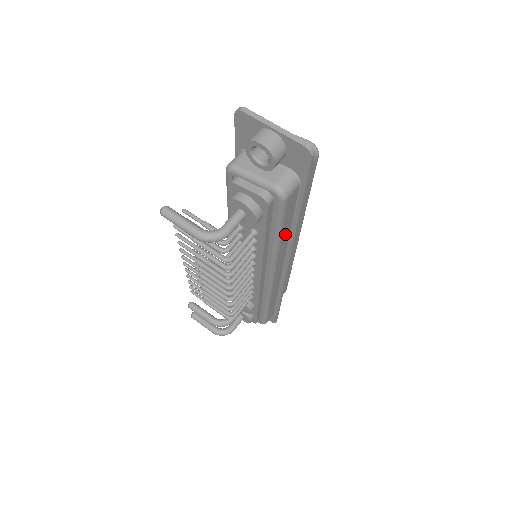
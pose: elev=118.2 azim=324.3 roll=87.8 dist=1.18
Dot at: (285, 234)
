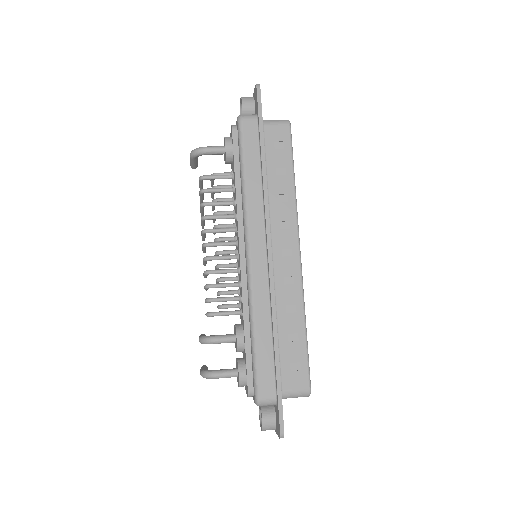
Dot at: (253, 178)
